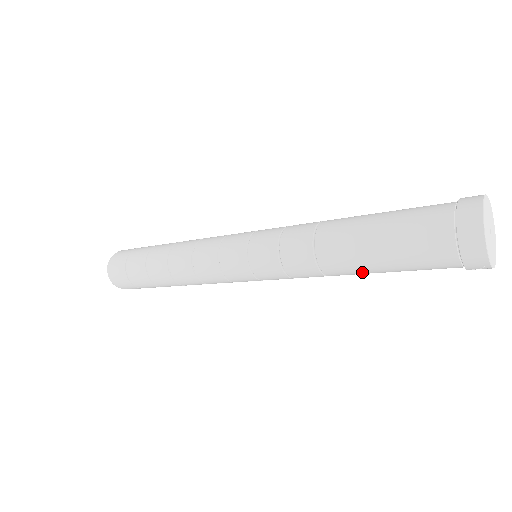
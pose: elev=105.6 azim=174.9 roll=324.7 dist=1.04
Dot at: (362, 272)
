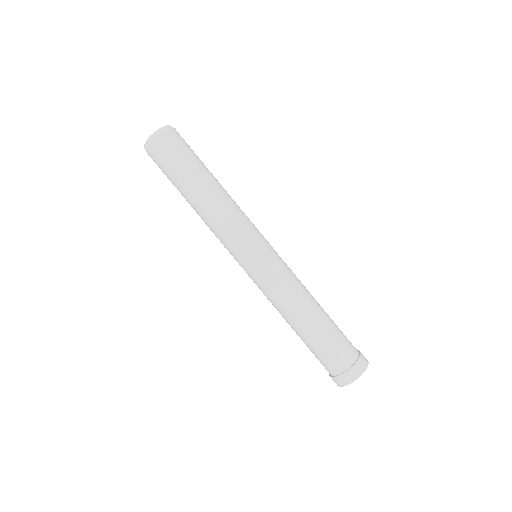
Dot at: (296, 331)
